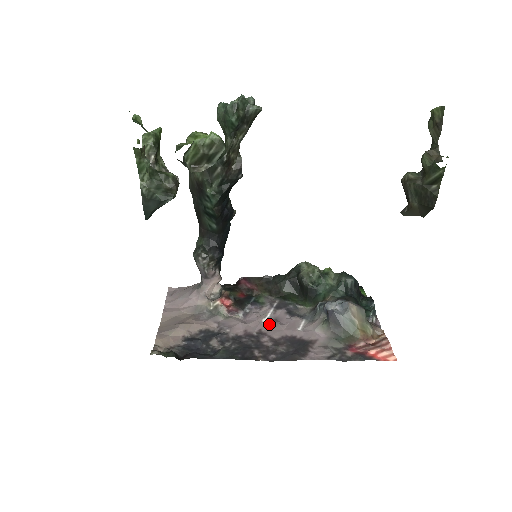
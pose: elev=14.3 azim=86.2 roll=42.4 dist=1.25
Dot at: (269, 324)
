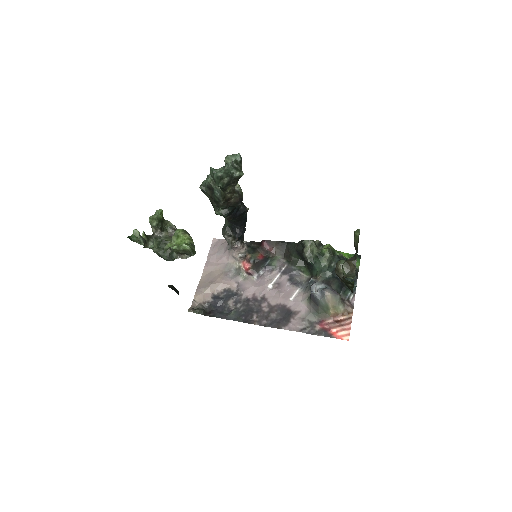
Dot at: (272, 290)
